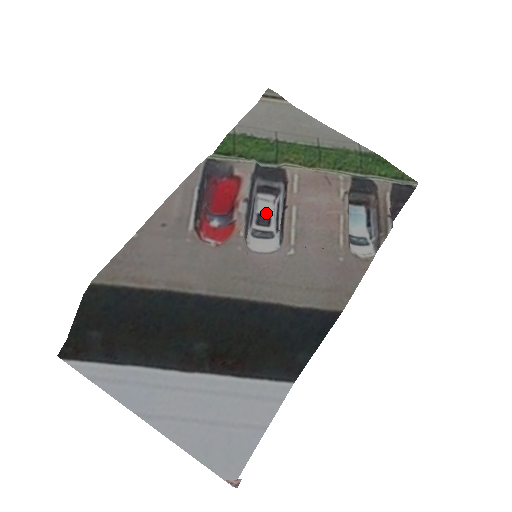
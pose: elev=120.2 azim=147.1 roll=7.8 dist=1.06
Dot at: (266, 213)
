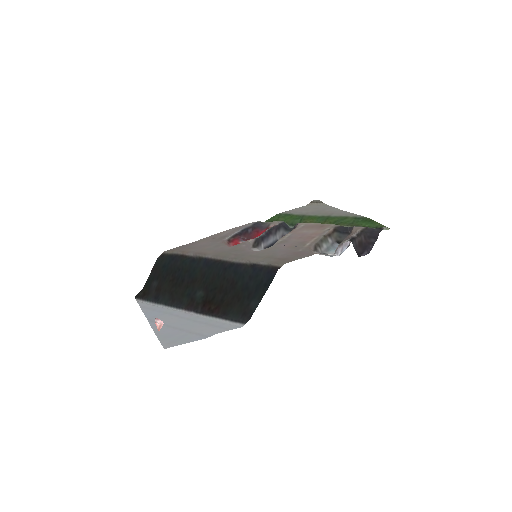
Dot at: occluded
